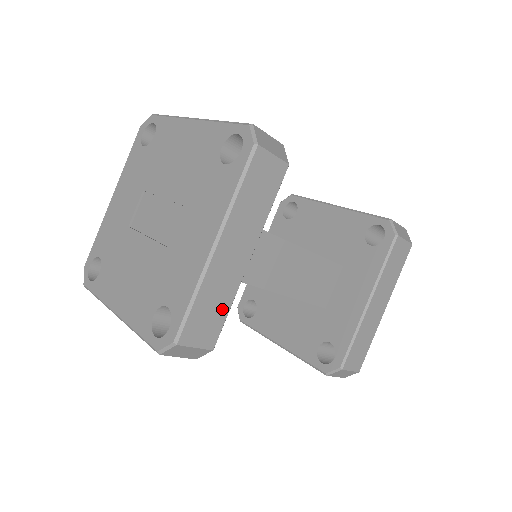
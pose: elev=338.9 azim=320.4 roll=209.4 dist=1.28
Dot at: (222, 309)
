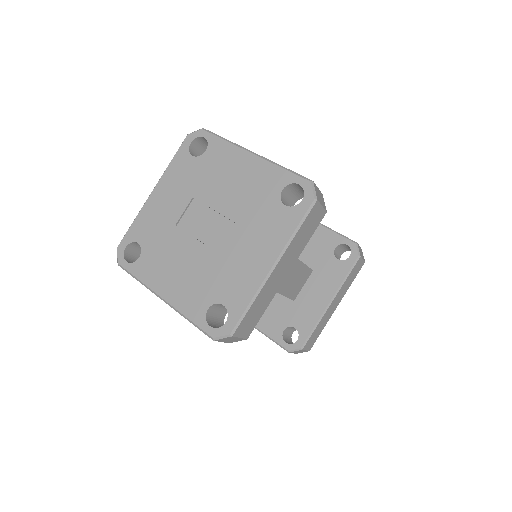
Dot at: (261, 311)
